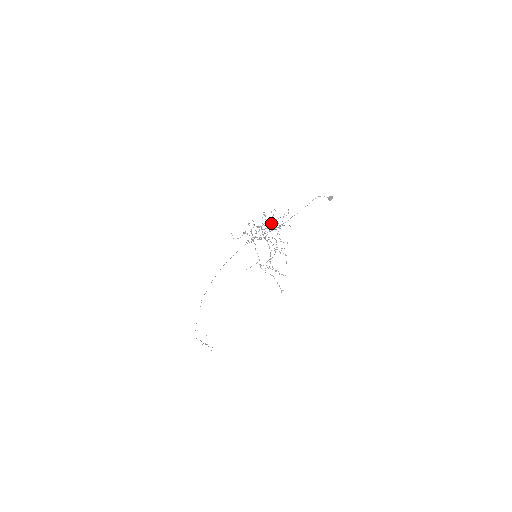
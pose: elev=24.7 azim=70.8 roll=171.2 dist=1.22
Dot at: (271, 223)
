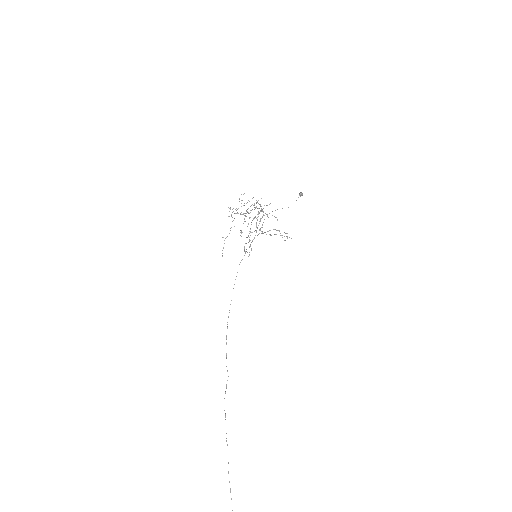
Dot at: occluded
